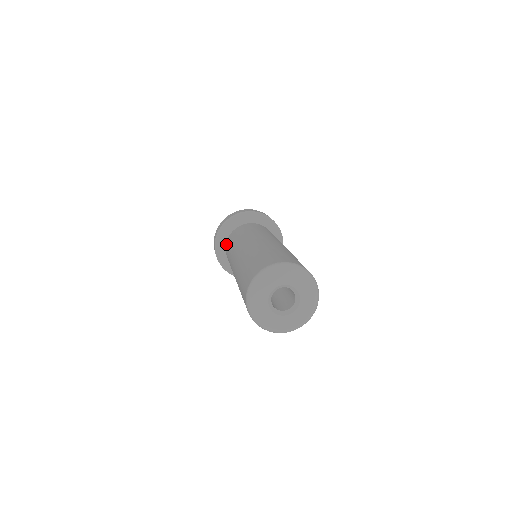
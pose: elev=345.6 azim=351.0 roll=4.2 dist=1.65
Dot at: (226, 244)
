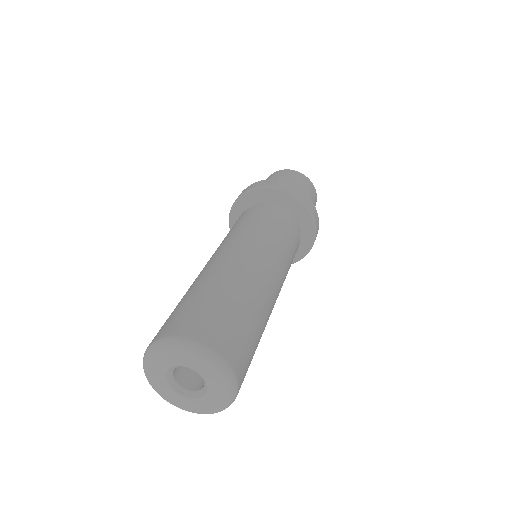
Dot at: occluded
